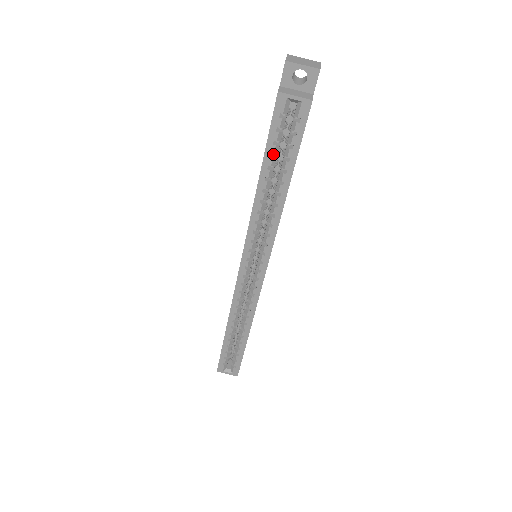
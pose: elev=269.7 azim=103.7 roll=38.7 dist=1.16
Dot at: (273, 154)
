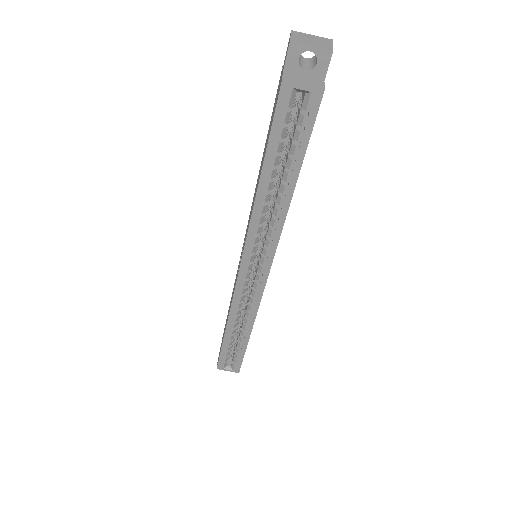
Dot at: (276, 151)
